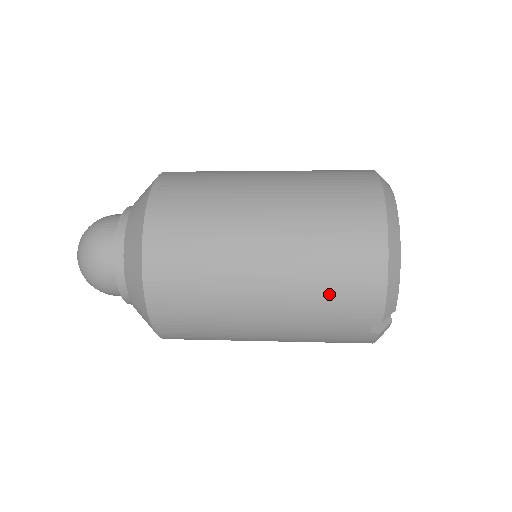
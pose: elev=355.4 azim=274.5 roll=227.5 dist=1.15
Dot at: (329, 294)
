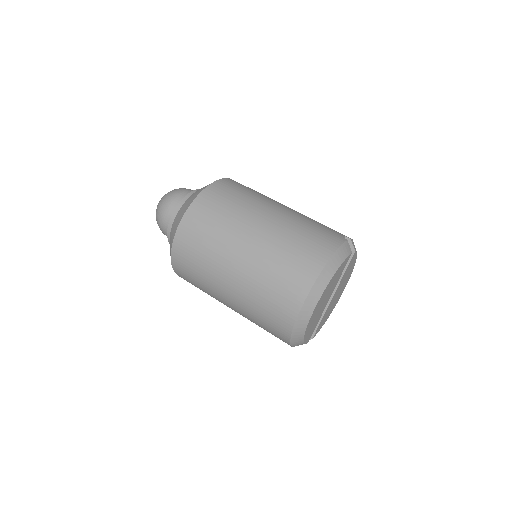
Dot at: occluded
